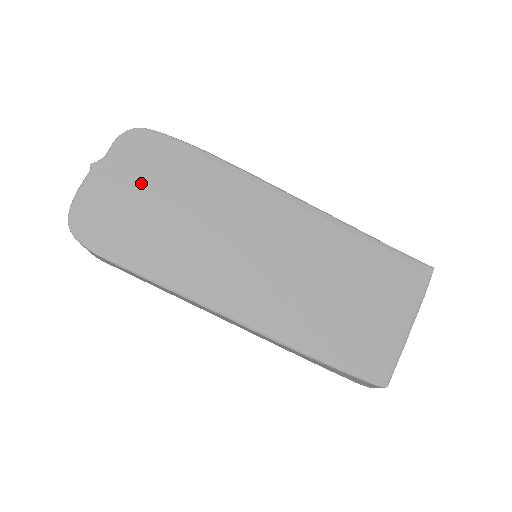
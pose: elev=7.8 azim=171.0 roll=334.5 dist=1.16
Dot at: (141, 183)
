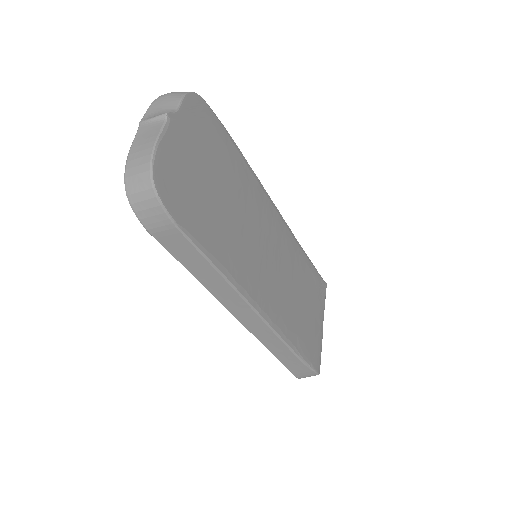
Dot at: (203, 155)
